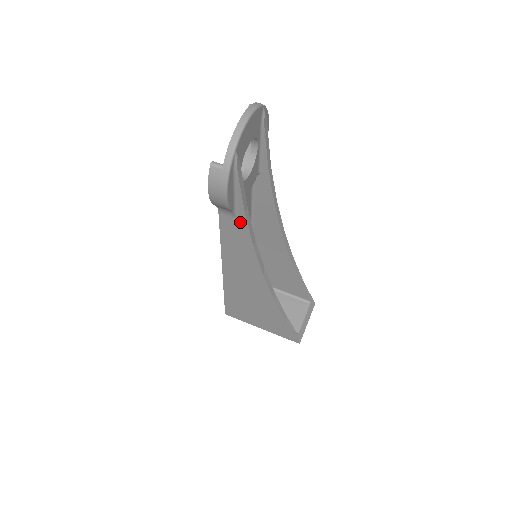
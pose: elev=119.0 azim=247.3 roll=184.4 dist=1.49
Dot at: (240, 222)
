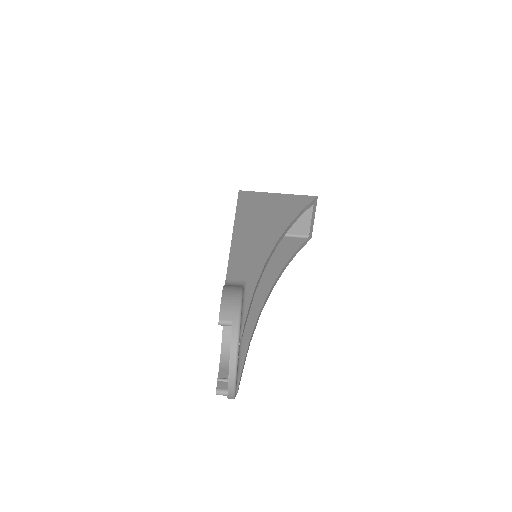
Dot at: occluded
